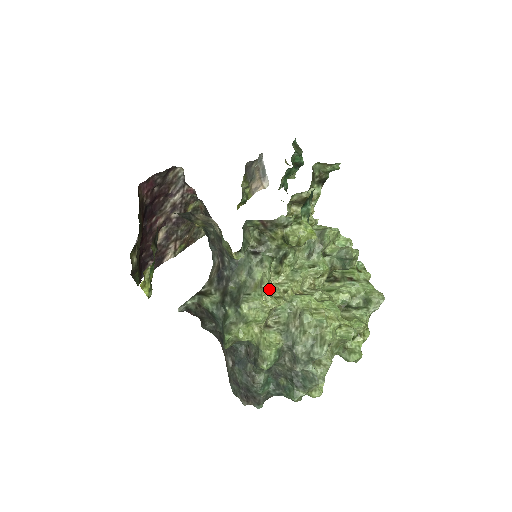
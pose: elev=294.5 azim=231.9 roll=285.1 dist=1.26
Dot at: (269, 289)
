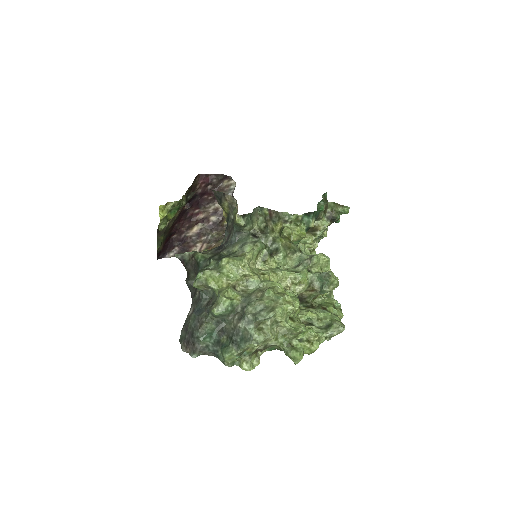
Dot at: (251, 264)
